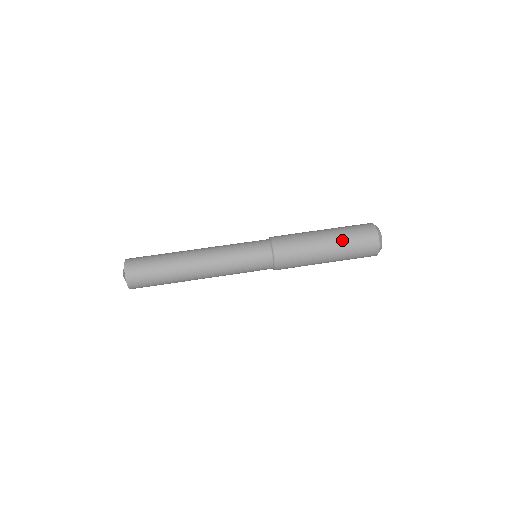
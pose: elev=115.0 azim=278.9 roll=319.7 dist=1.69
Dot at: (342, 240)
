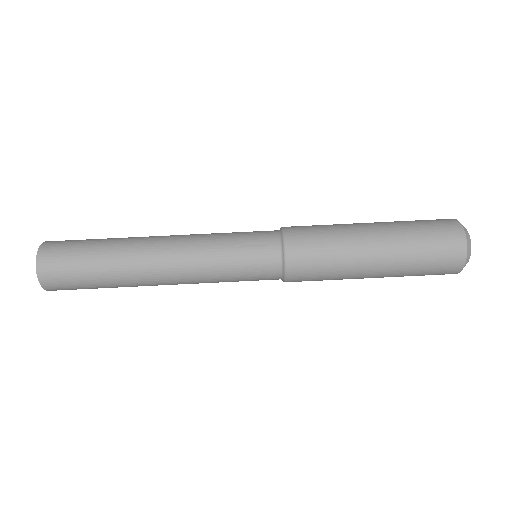
Dot at: (401, 271)
